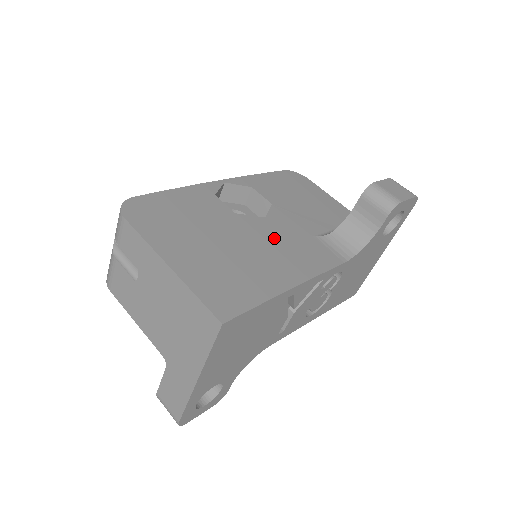
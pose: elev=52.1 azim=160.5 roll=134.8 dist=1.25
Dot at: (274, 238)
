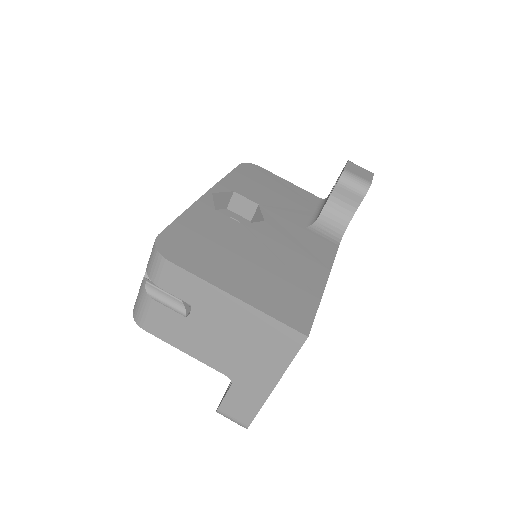
Dot at: (284, 240)
